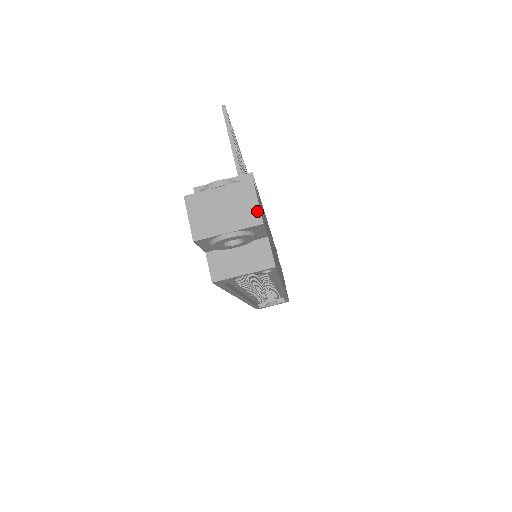
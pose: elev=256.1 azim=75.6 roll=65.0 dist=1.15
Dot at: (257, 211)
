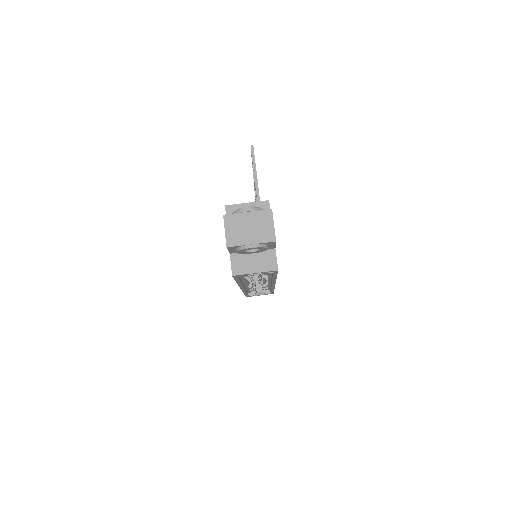
Dot at: (273, 232)
